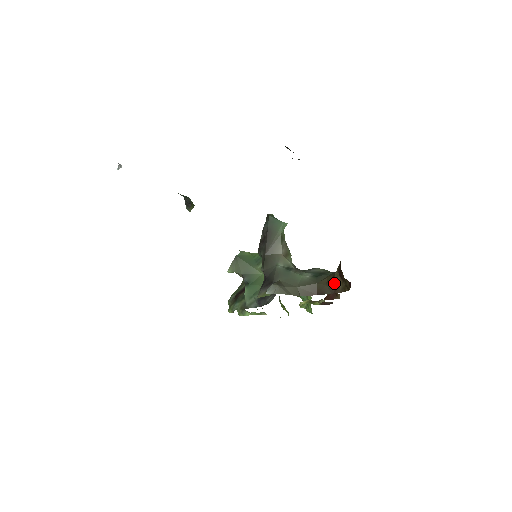
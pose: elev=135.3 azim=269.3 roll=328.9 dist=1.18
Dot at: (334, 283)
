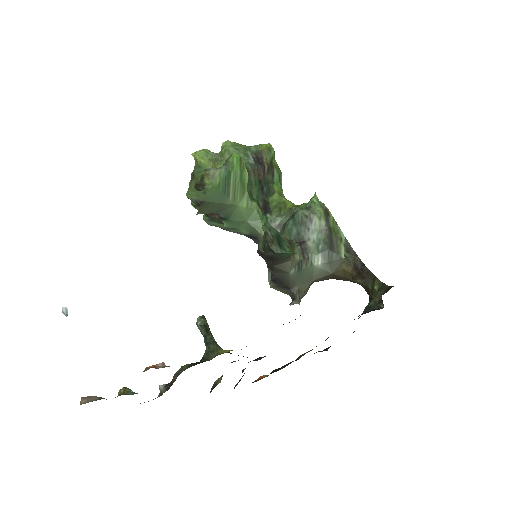
Dot at: (353, 281)
